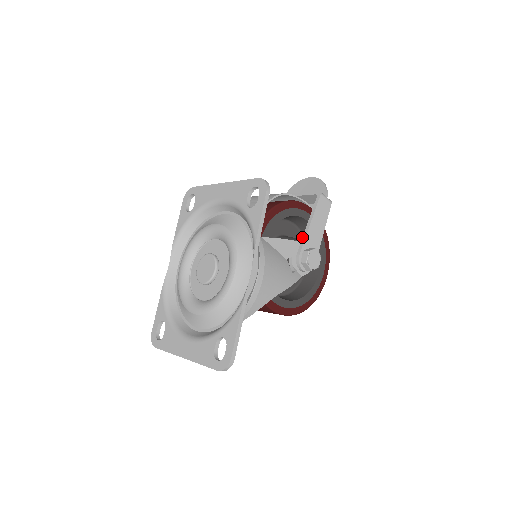
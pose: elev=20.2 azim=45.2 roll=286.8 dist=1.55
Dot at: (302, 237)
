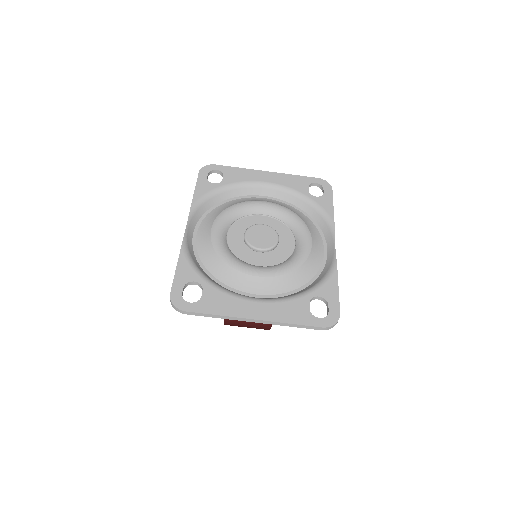
Dot at: occluded
